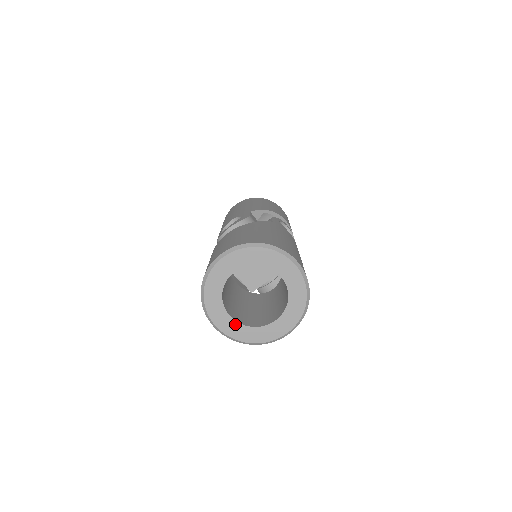
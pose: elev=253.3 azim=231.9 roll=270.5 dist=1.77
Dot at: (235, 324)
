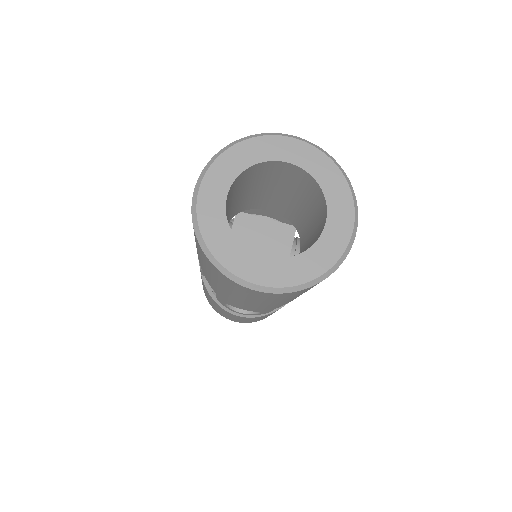
Dot at: (281, 263)
